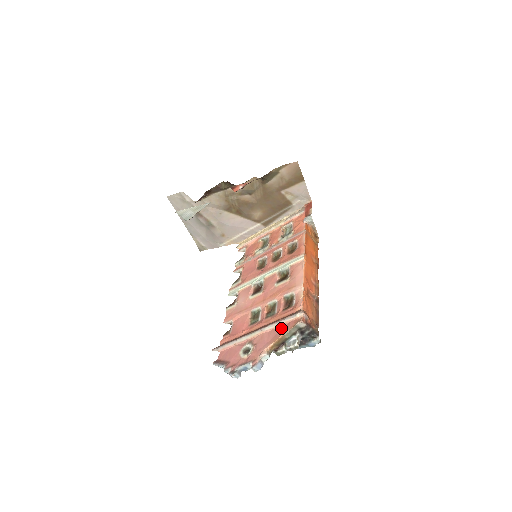
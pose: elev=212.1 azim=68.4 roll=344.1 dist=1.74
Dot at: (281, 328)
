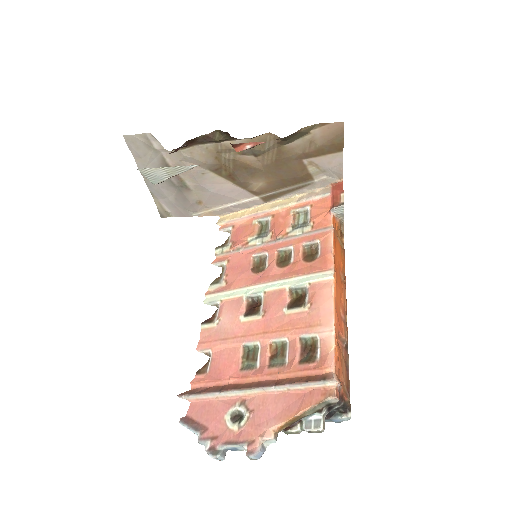
Dot at: (298, 396)
